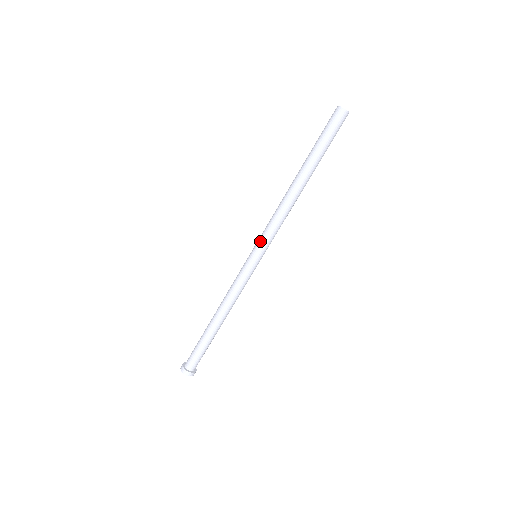
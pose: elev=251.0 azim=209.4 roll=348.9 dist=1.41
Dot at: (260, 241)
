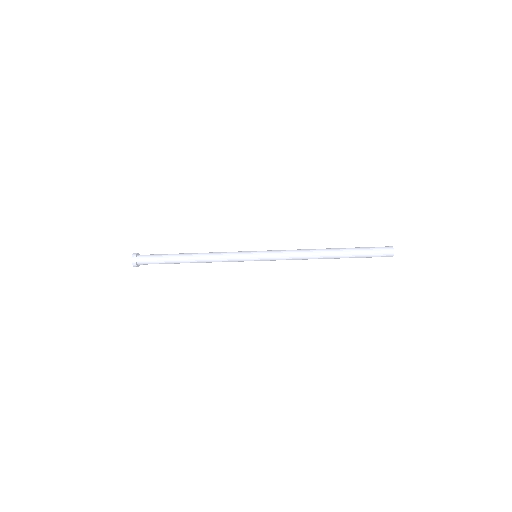
Dot at: (270, 260)
